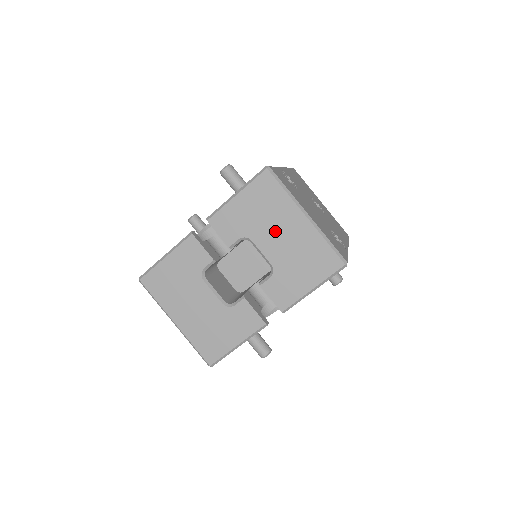
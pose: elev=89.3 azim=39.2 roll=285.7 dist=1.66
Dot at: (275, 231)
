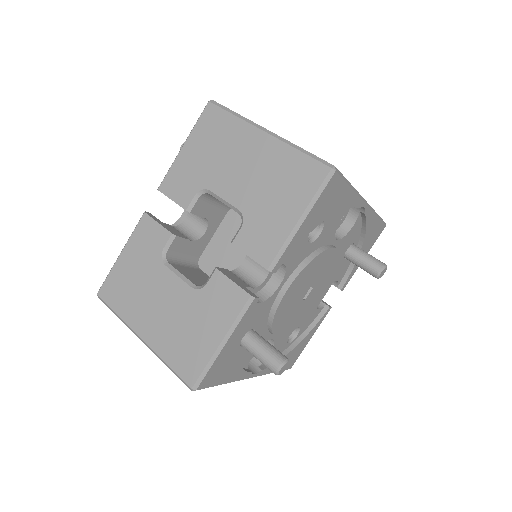
Dot at: (233, 166)
